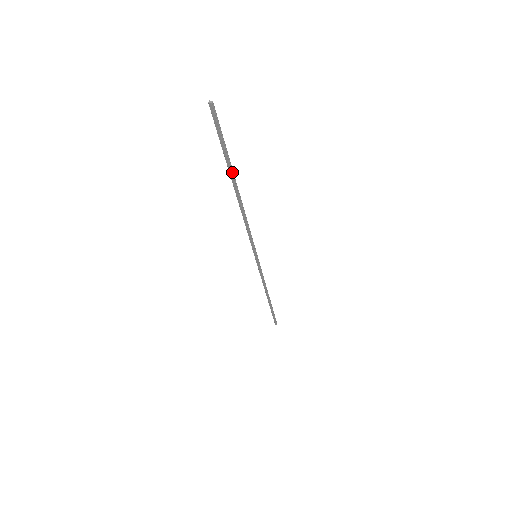
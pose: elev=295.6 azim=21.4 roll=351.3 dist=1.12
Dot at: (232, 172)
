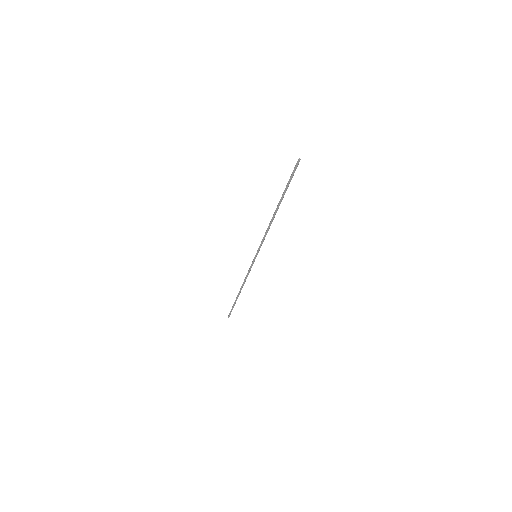
Dot at: occluded
